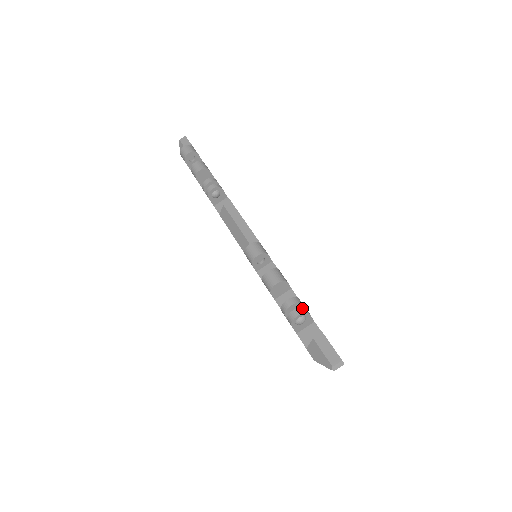
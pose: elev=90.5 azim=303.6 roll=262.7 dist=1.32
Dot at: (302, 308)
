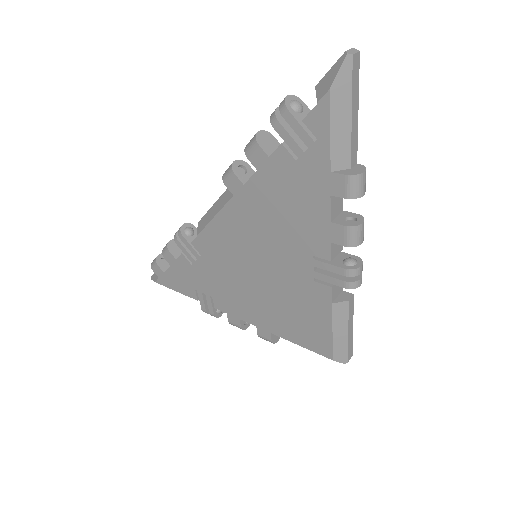
Dot at: occluded
